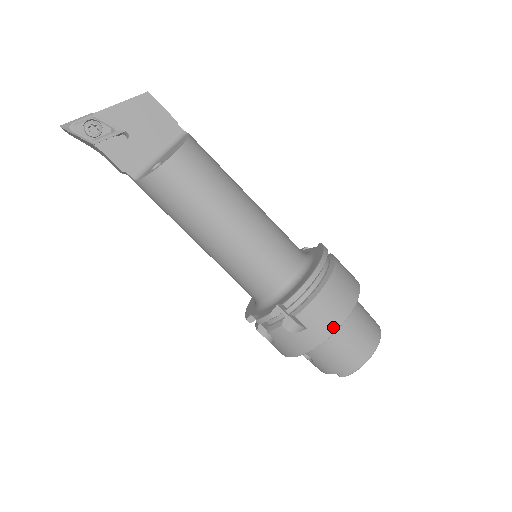
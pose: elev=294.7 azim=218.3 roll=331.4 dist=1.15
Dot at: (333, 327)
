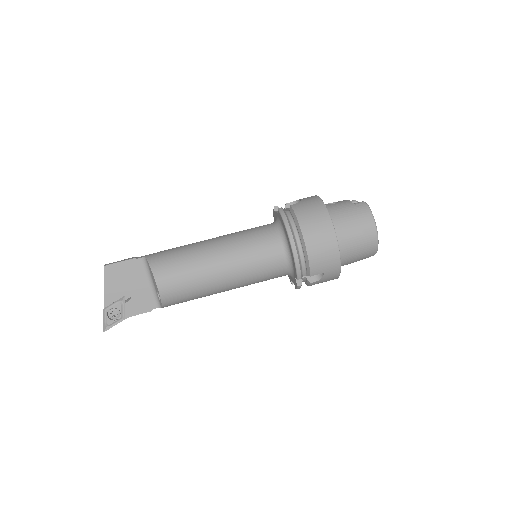
Dot at: (336, 258)
